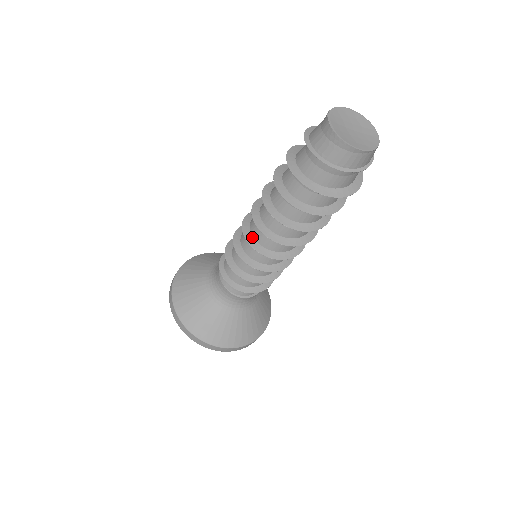
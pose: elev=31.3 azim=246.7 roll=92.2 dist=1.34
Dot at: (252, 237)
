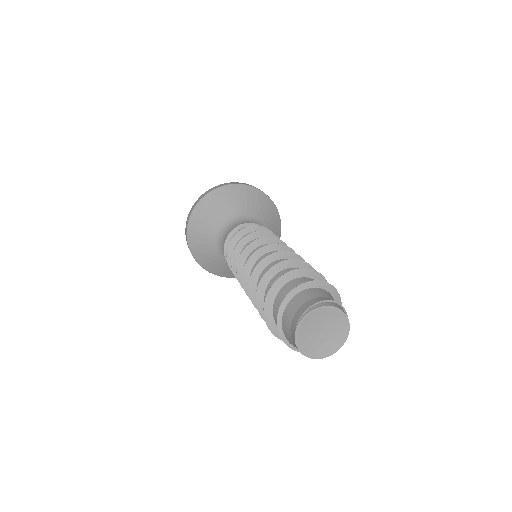
Dot at: occluded
